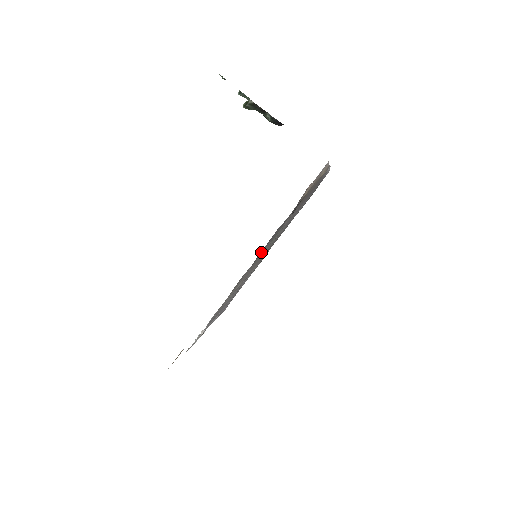
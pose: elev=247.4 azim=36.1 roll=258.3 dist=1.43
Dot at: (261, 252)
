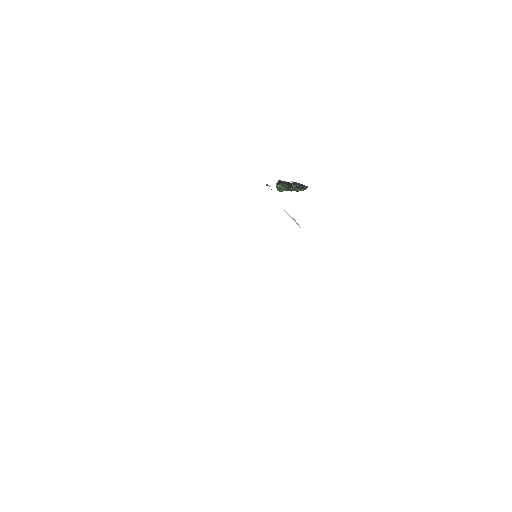
Dot at: occluded
